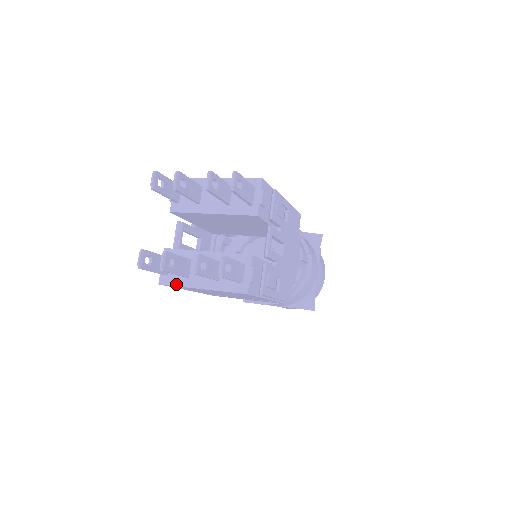
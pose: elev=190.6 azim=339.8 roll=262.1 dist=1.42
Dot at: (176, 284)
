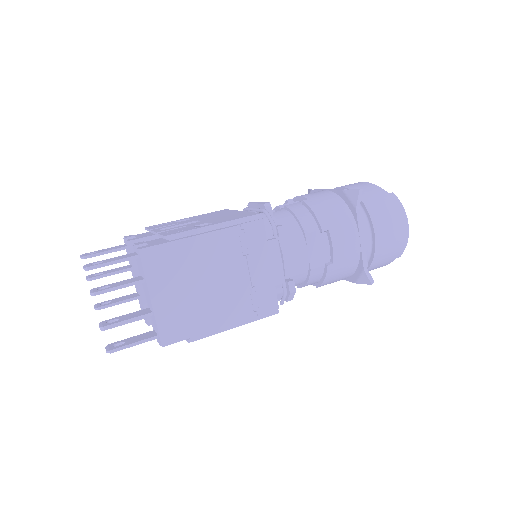
Dot at: occluded
